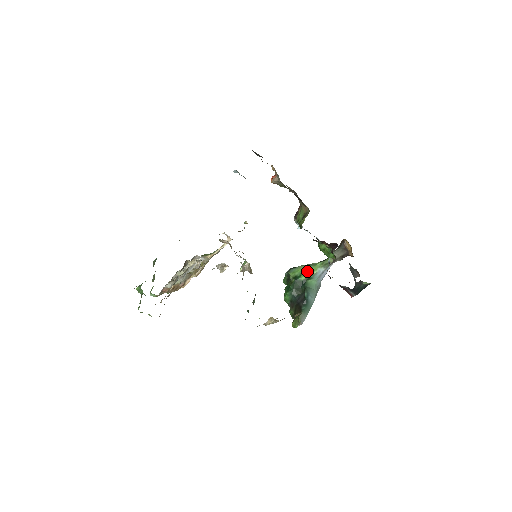
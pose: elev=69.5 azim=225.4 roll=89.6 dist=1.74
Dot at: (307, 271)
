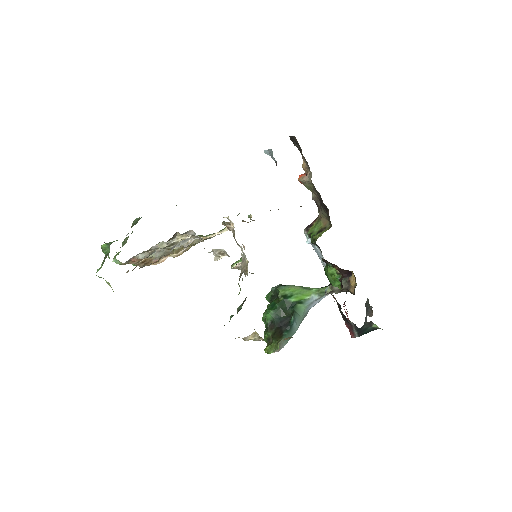
Dot at: (300, 293)
